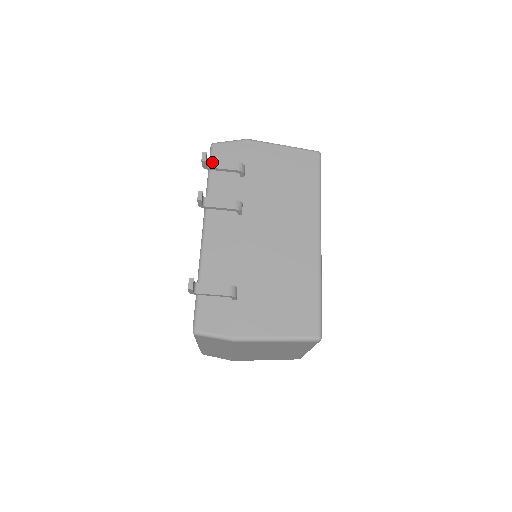
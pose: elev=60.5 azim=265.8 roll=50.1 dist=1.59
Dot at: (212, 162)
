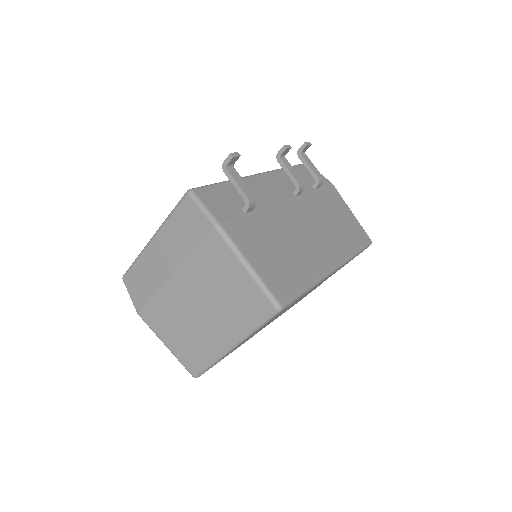
Dot at: (306, 156)
